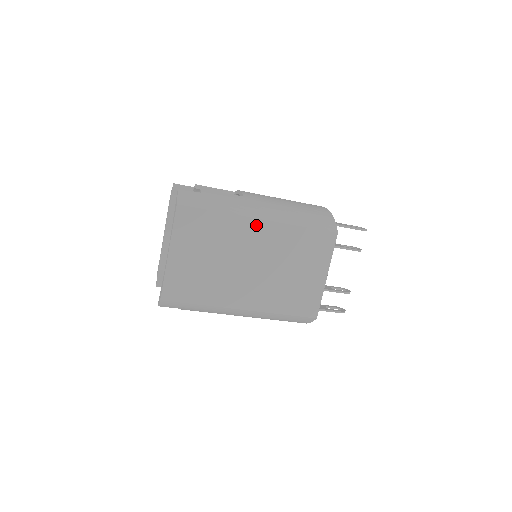
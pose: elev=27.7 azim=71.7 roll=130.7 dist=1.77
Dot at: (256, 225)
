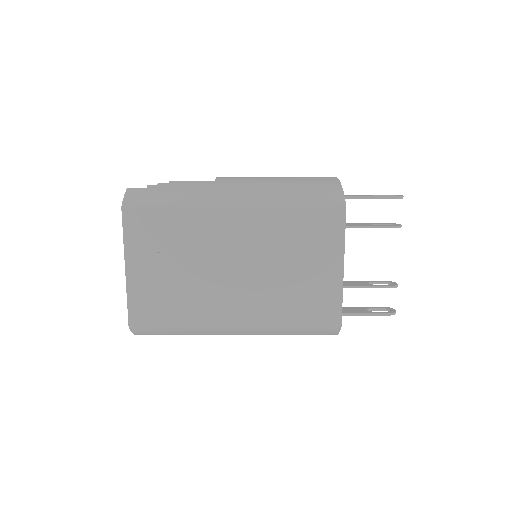
Dot at: (228, 215)
